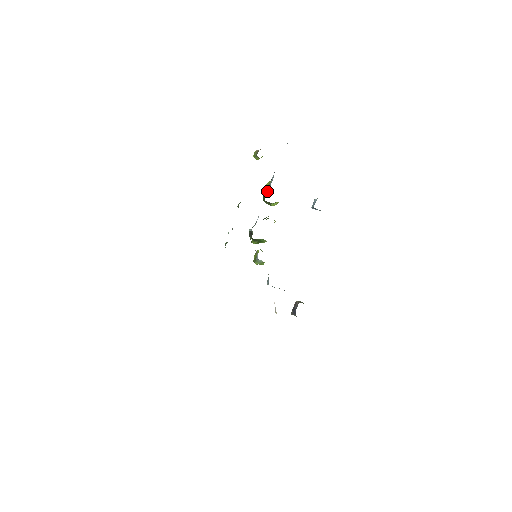
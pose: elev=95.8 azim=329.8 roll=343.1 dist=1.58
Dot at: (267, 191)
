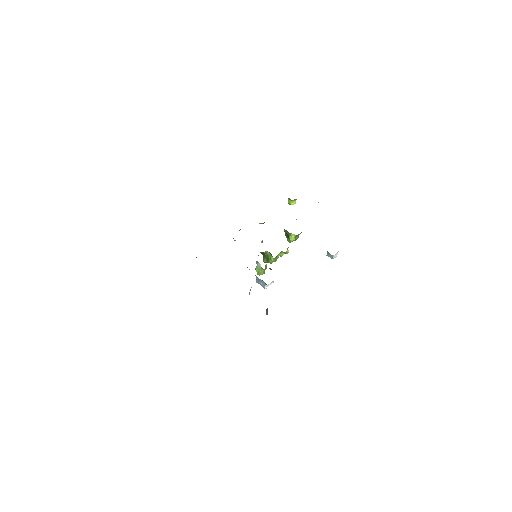
Dot at: occluded
